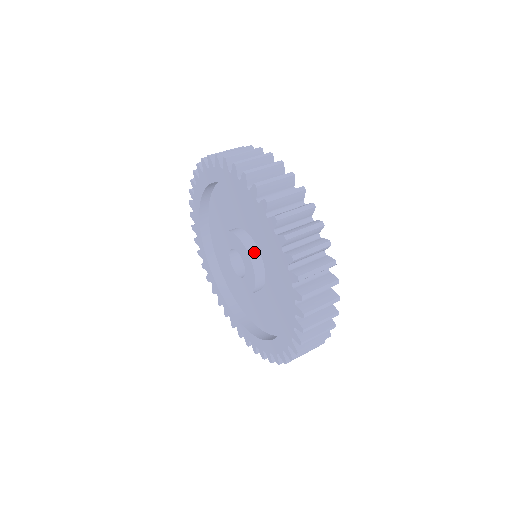
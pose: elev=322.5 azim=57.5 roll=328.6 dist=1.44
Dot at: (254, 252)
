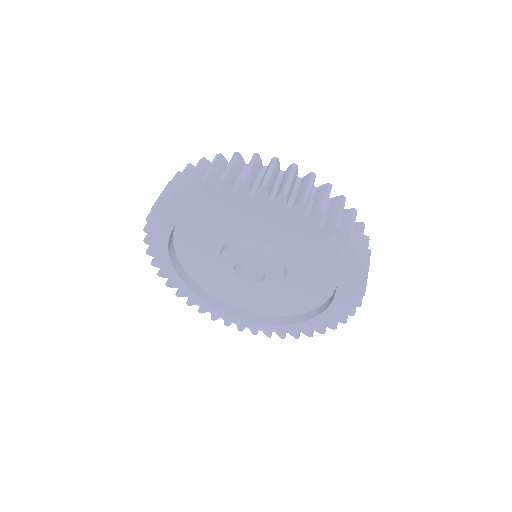
Dot at: (273, 254)
